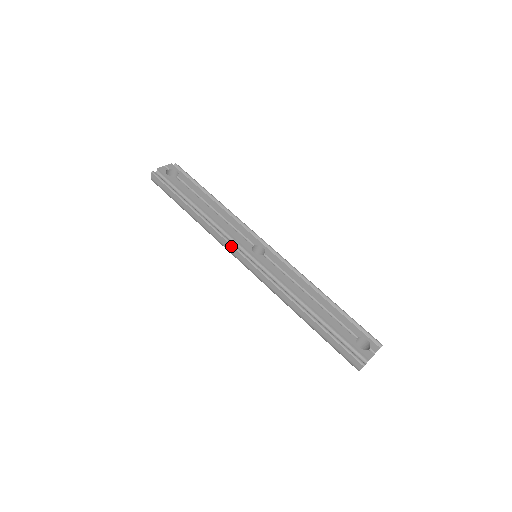
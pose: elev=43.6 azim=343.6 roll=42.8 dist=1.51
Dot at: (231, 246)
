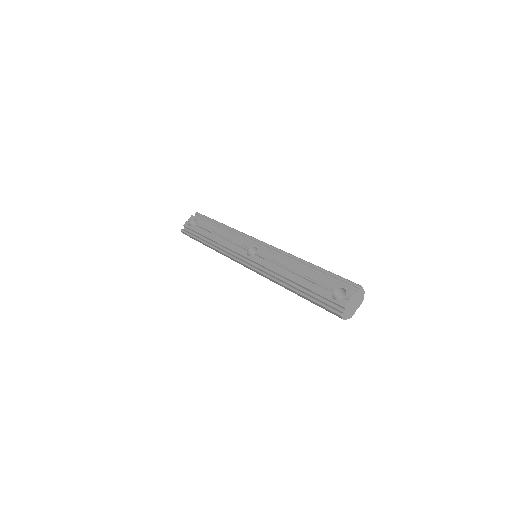
Dot at: (234, 259)
